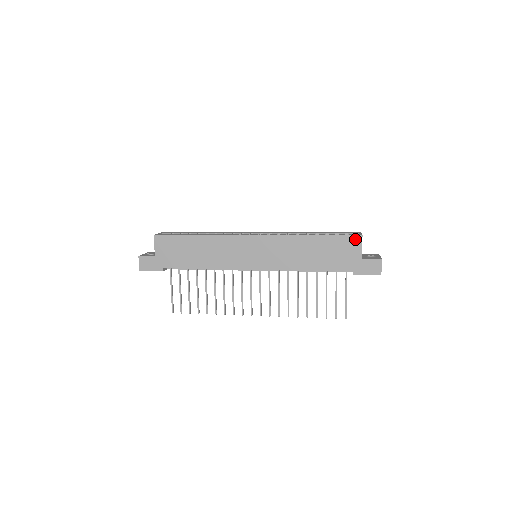
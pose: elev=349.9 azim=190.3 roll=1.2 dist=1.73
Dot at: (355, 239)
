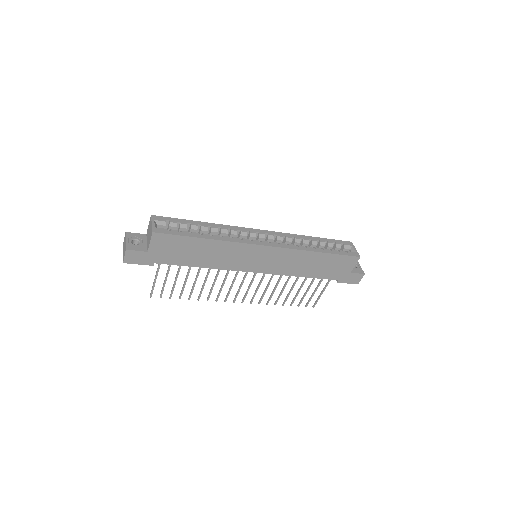
Dot at: (353, 259)
